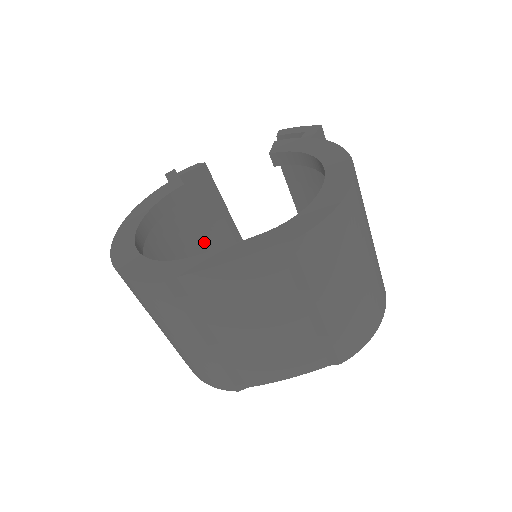
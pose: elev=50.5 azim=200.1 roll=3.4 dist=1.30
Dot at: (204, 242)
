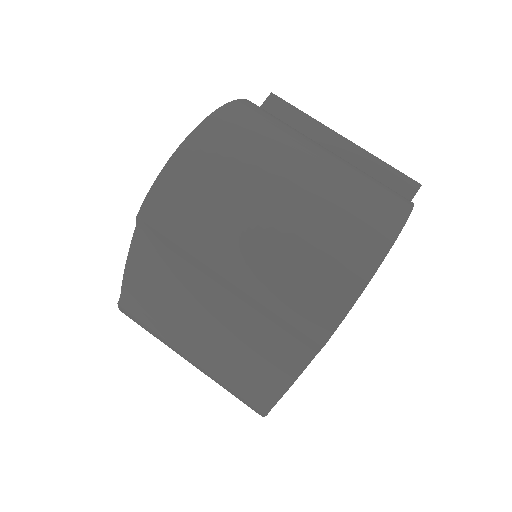
Dot at: occluded
